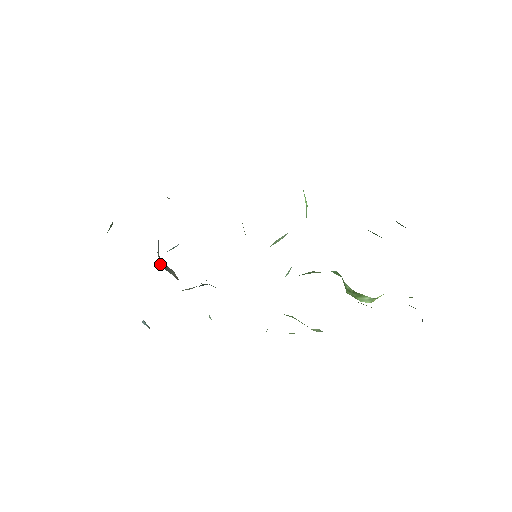
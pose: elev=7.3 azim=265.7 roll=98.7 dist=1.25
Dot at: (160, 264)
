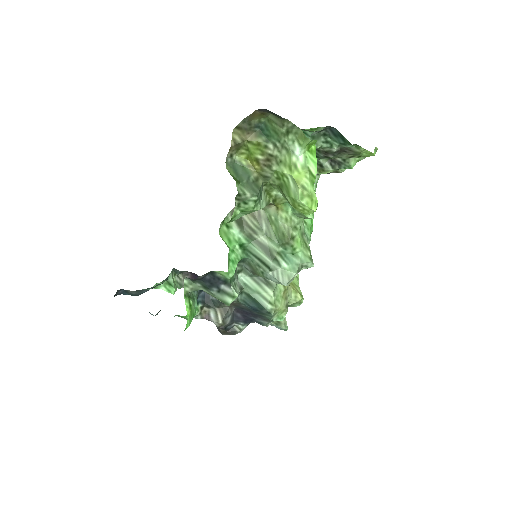
Dot at: occluded
